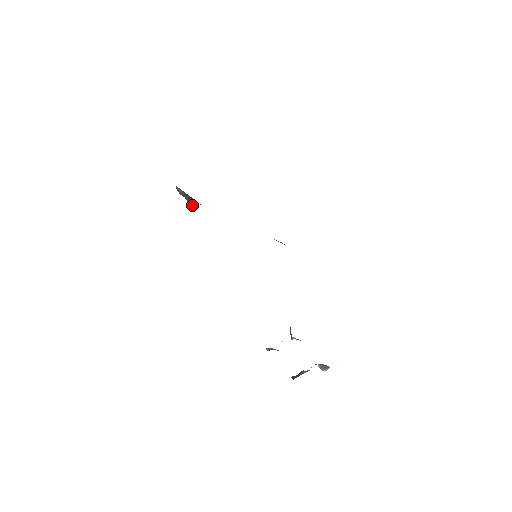
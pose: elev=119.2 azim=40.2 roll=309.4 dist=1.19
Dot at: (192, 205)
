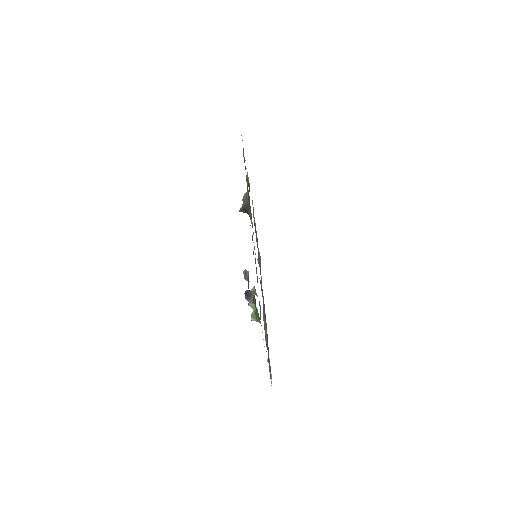
Dot at: (242, 210)
